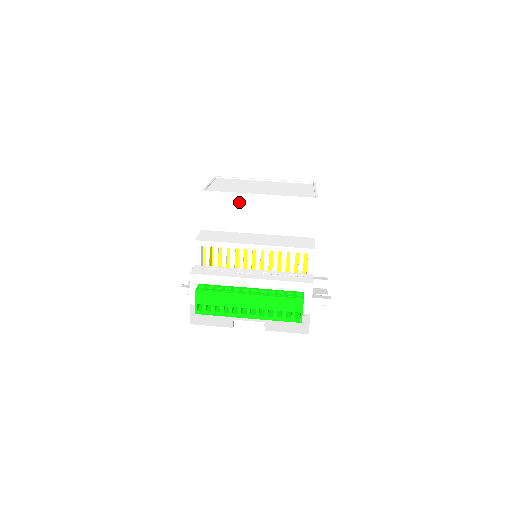
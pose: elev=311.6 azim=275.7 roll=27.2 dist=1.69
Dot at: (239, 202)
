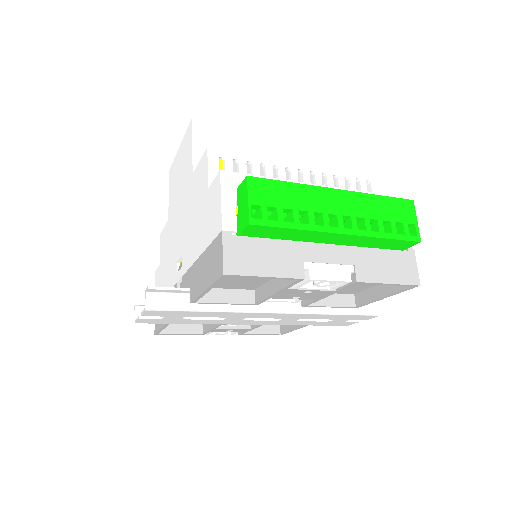
Dot at: (247, 140)
